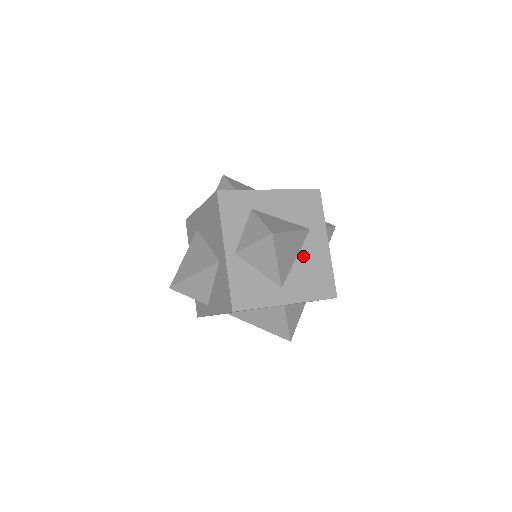
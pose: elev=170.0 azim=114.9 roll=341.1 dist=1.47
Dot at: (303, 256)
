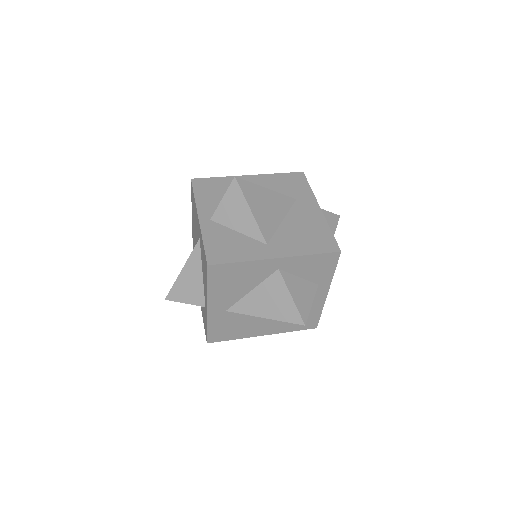
Dot at: (291, 219)
